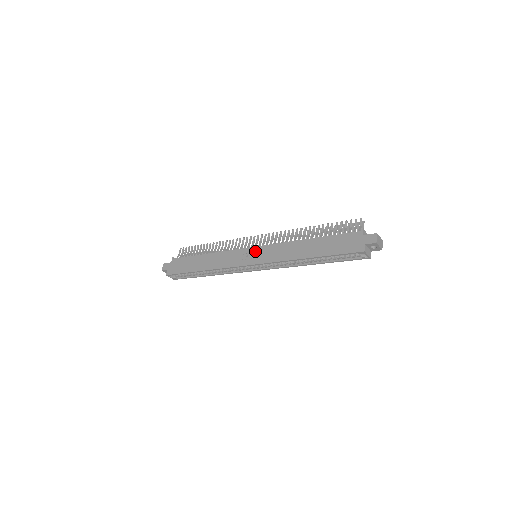
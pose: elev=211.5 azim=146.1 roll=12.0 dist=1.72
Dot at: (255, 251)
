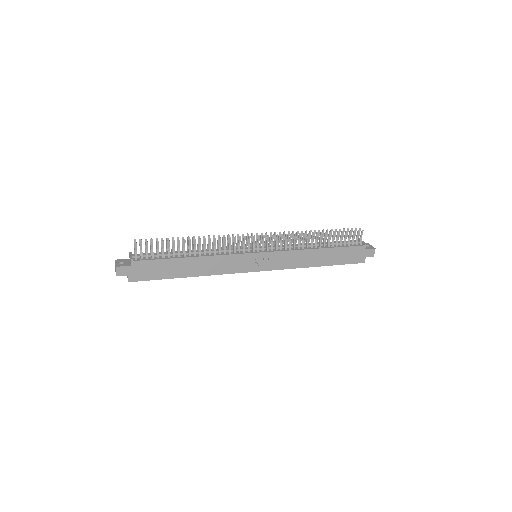
Dot at: (262, 258)
